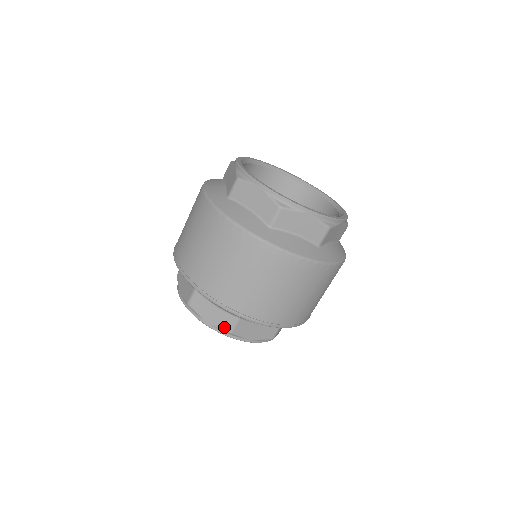
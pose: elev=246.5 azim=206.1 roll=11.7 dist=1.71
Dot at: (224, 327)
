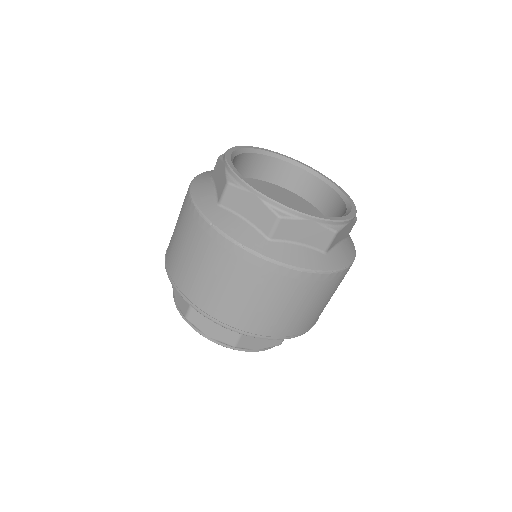
Dot at: (275, 344)
